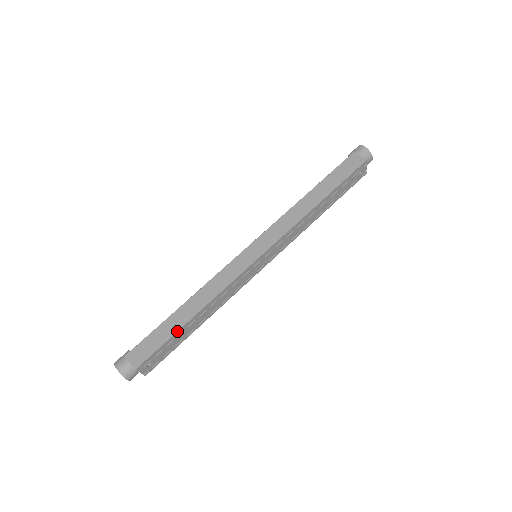
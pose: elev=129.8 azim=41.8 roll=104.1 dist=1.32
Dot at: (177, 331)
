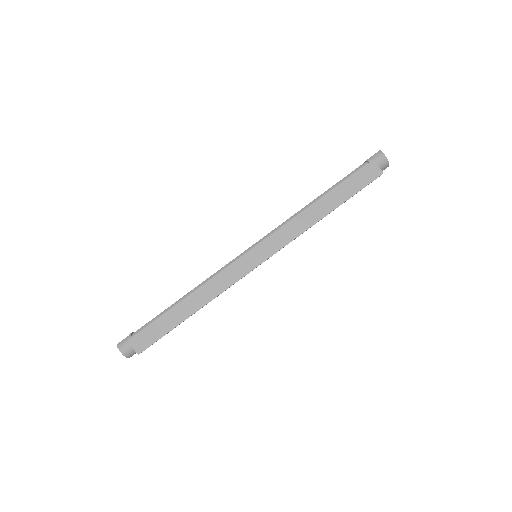
Dot at: (177, 325)
